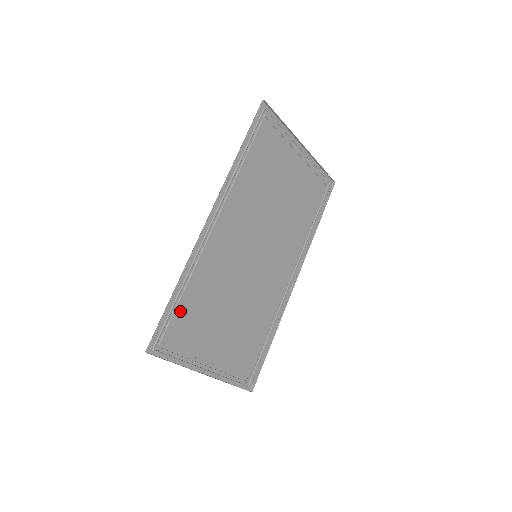
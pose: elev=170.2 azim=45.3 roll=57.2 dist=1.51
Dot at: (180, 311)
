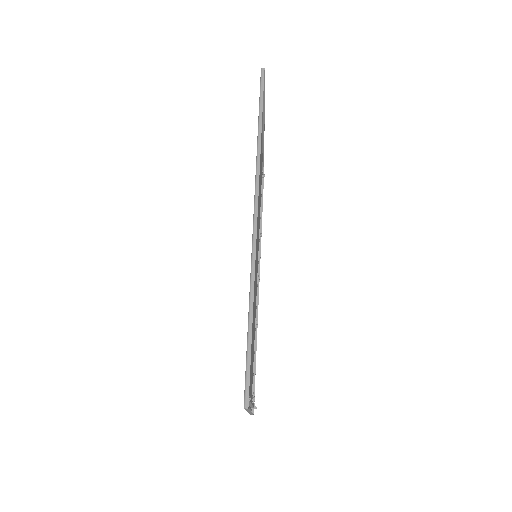
Dot at: occluded
